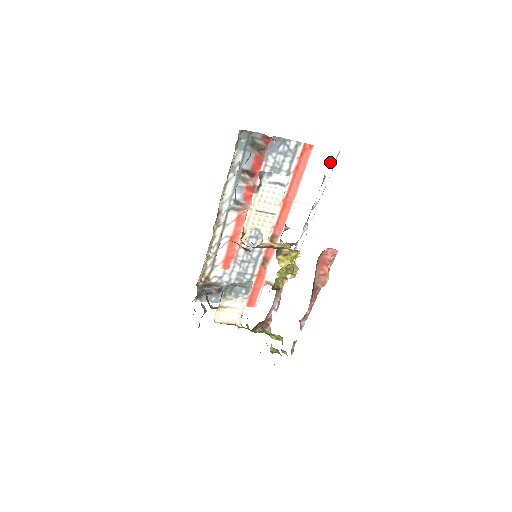
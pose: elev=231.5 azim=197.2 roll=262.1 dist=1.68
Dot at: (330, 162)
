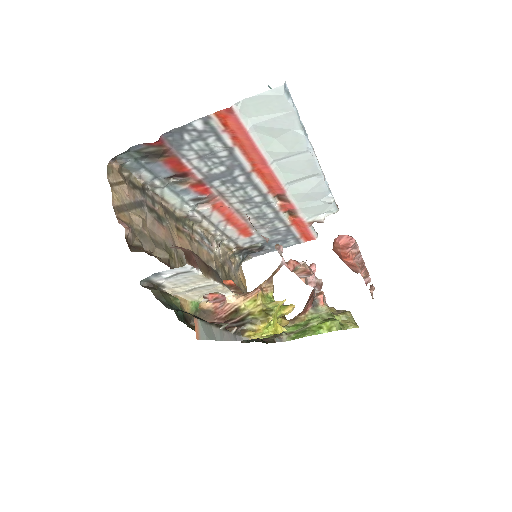
Dot at: (281, 105)
